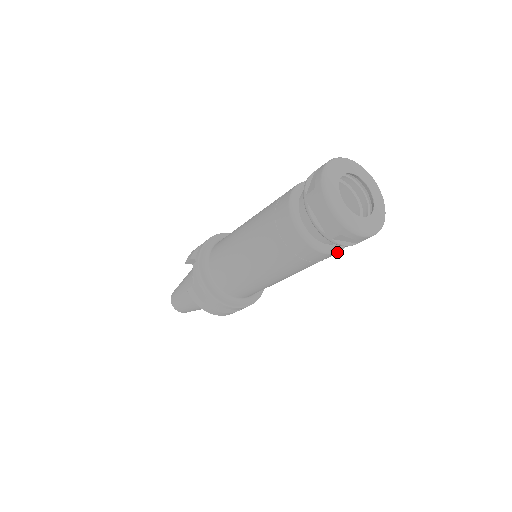
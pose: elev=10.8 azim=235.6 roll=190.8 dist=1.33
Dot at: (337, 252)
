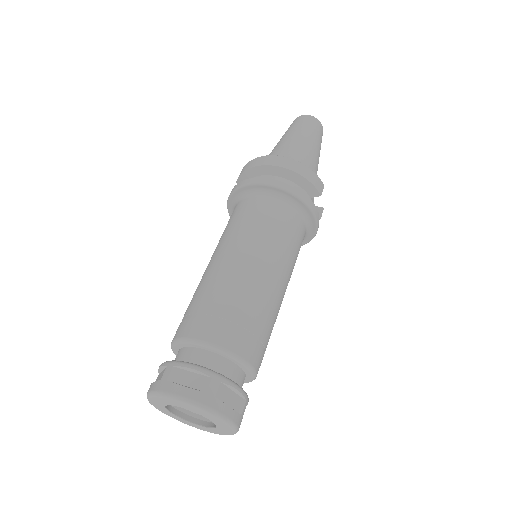
Dot at: occluded
